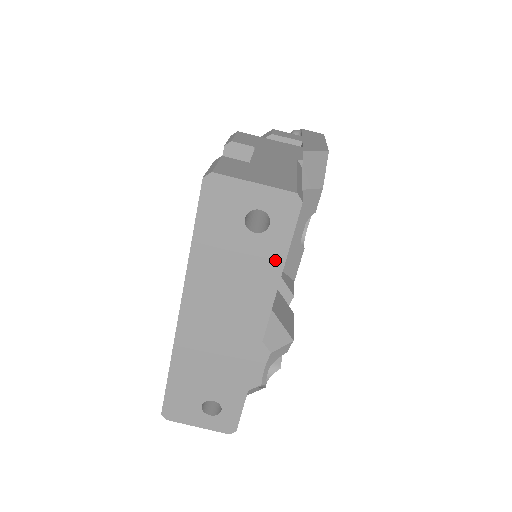
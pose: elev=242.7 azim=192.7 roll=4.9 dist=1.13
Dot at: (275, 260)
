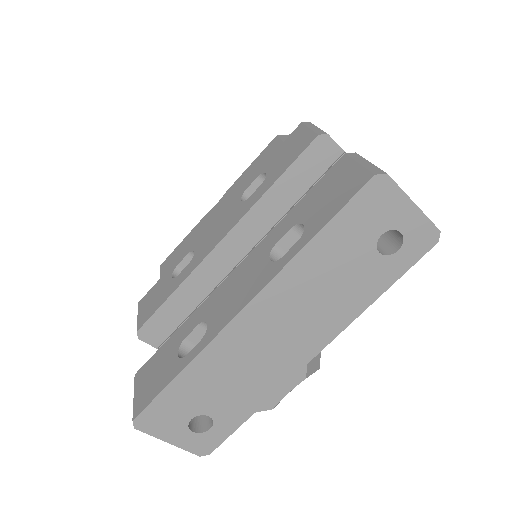
Dot at: (377, 287)
